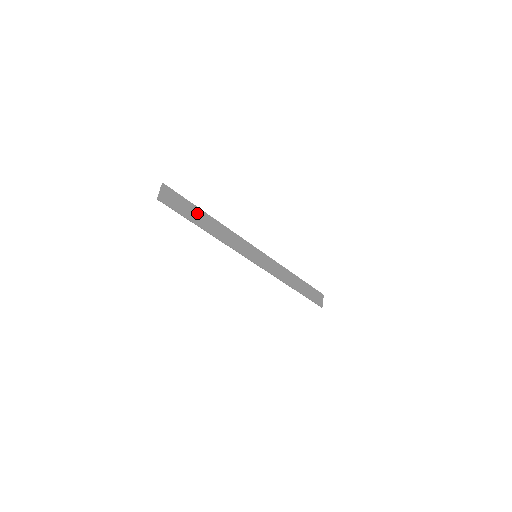
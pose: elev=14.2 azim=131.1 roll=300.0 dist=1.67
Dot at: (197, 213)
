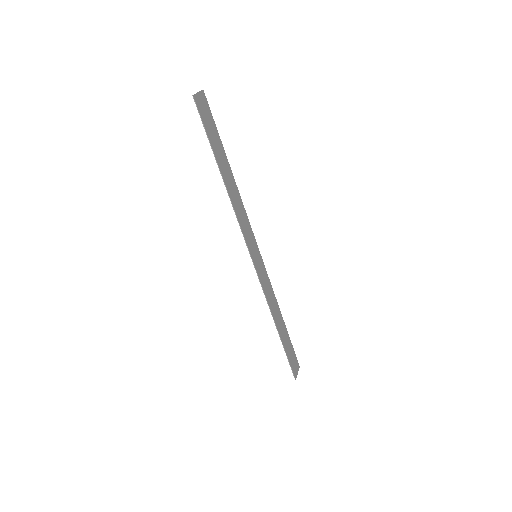
Dot at: (221, 153)
